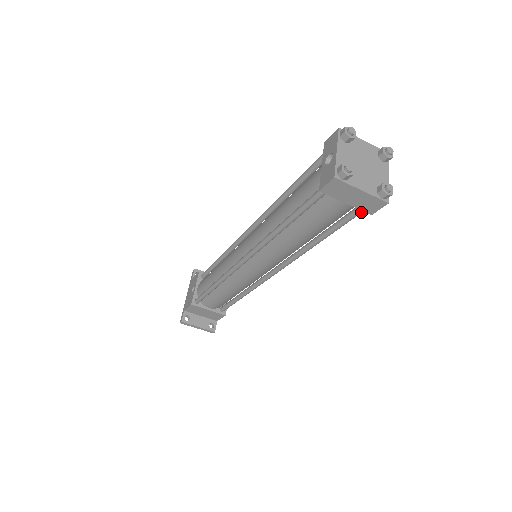
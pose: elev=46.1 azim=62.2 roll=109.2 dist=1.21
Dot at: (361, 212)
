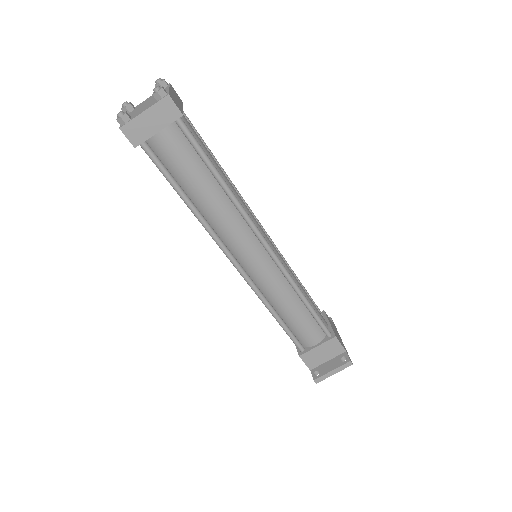
Dot at: (182, 125)
